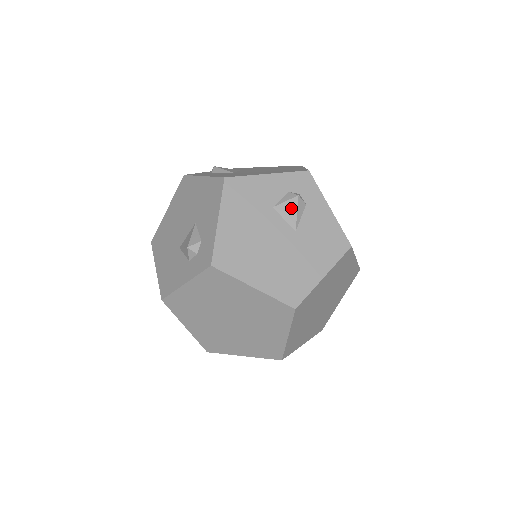
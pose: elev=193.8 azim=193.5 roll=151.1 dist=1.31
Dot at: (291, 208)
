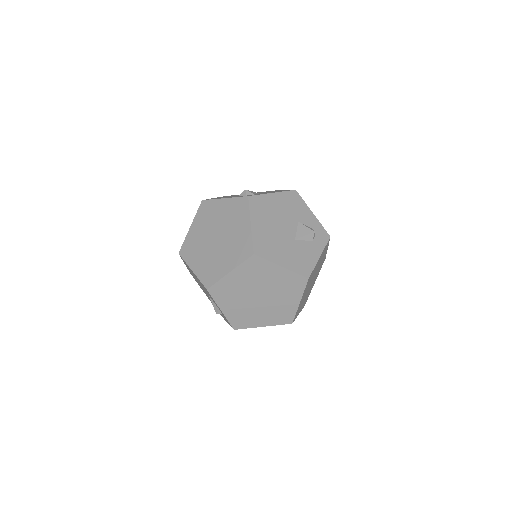
Dot at: (305, 231)
